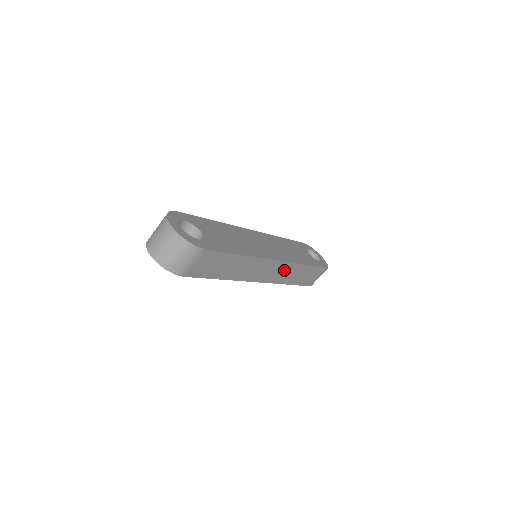
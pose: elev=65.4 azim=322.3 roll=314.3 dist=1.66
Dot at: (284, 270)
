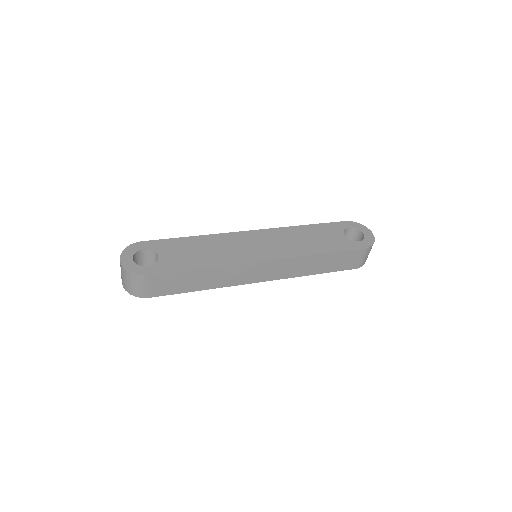
Dot at: (287, 265)
